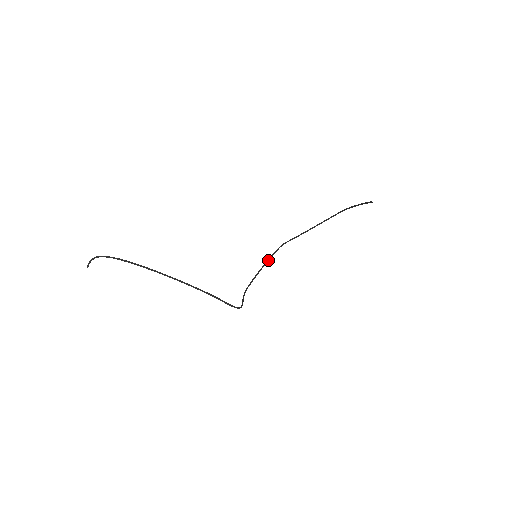
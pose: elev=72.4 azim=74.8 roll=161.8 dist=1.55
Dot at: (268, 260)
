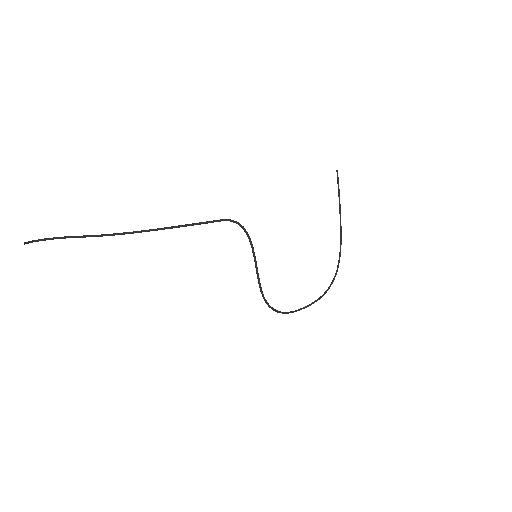
Dot at: (287, 312)
